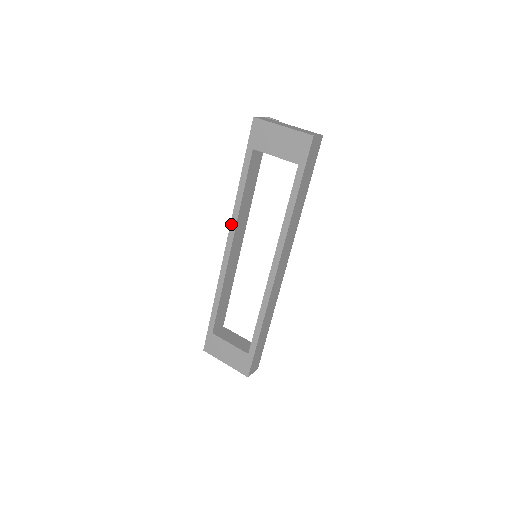
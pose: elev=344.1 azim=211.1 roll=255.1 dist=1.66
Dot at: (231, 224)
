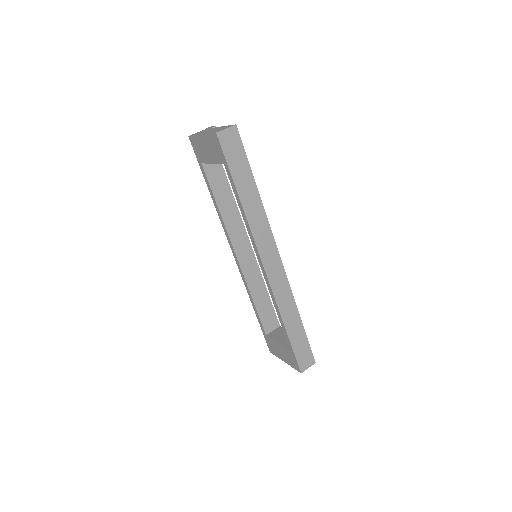
Dot at: (225, 234)
